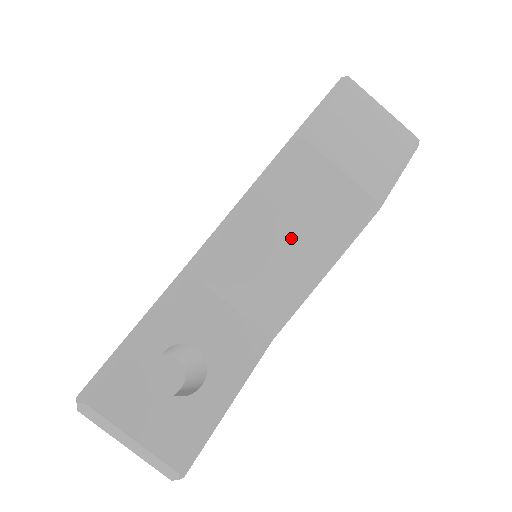
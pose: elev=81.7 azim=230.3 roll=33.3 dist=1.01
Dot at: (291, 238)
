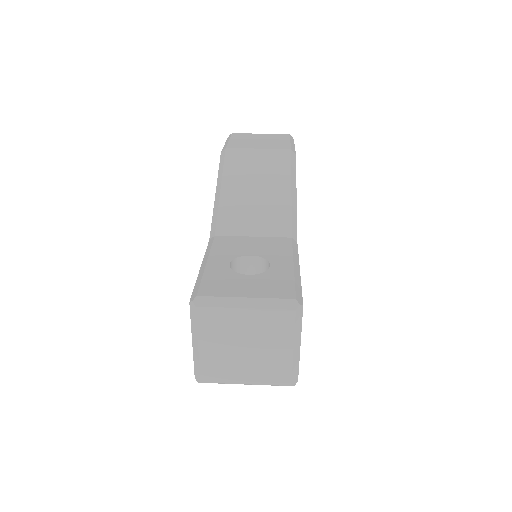
Dot at: (260, 188)
